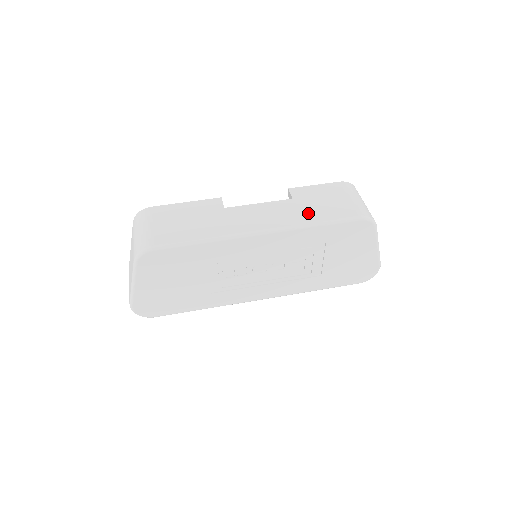
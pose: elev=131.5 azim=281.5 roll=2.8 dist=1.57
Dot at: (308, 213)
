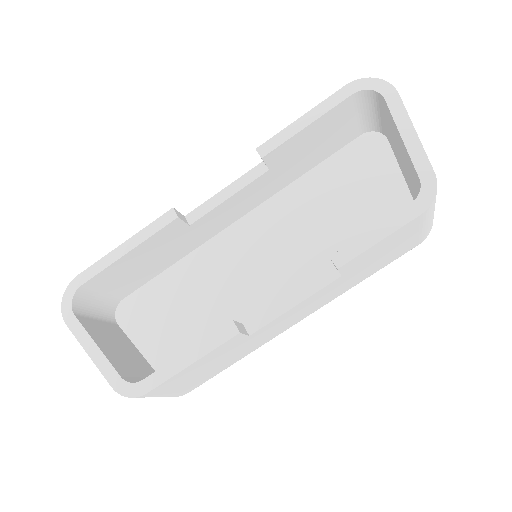
Dot at: (359, 278)
